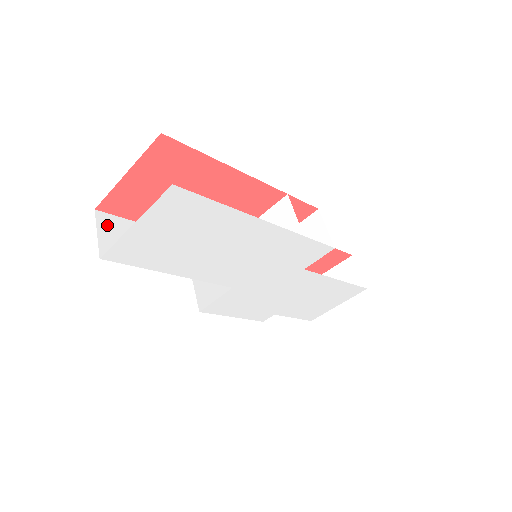
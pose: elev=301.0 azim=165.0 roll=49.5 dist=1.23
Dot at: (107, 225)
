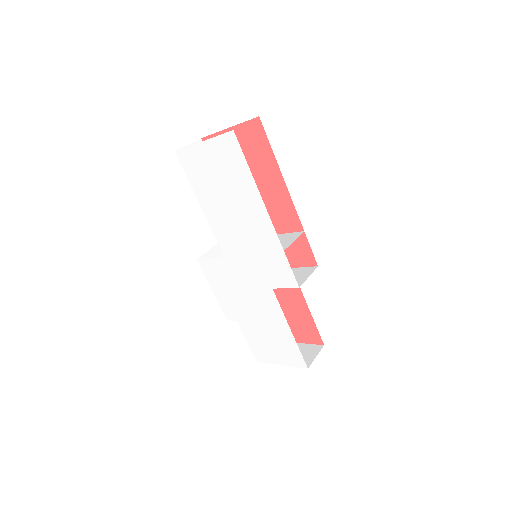
Dot at: occluded
